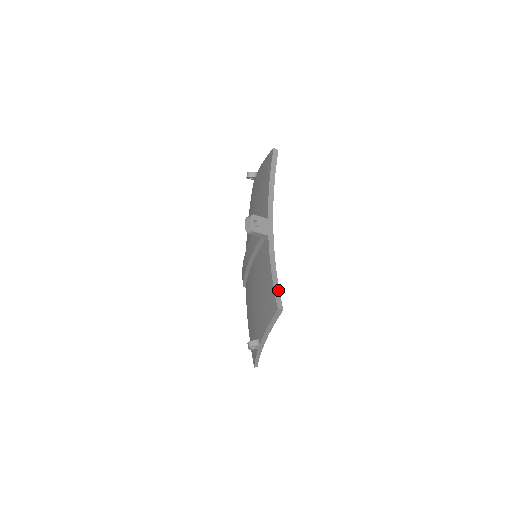
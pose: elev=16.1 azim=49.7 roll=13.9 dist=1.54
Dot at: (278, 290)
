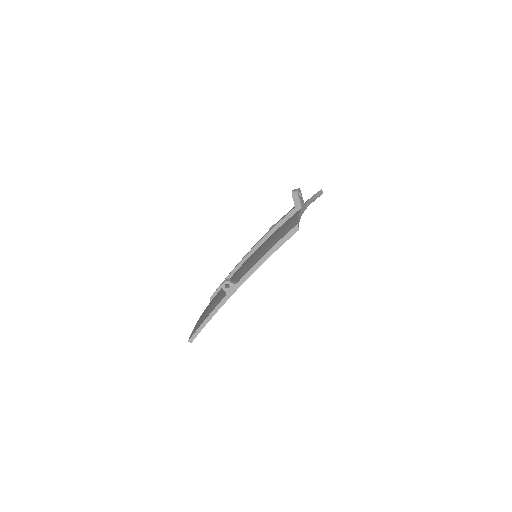
Dot at: occluded
